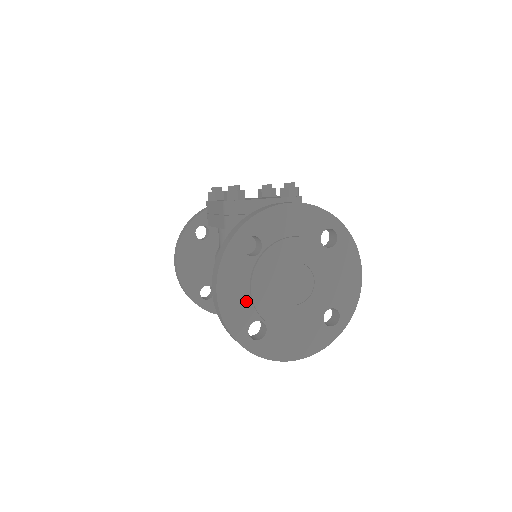
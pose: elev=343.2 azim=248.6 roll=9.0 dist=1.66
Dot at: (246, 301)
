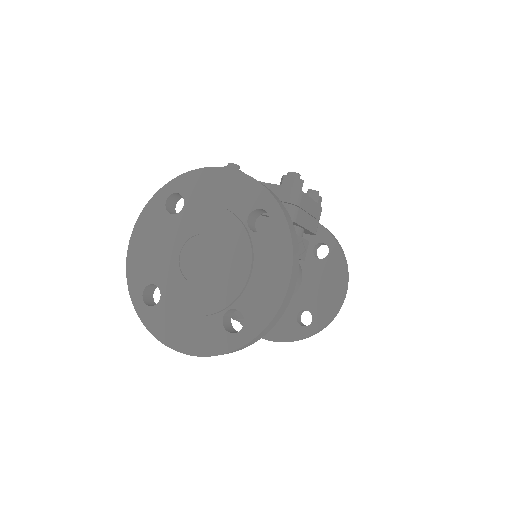
Dot at: (151, 259)
